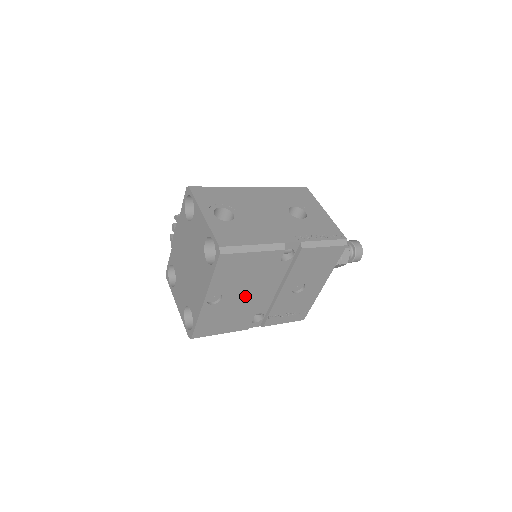
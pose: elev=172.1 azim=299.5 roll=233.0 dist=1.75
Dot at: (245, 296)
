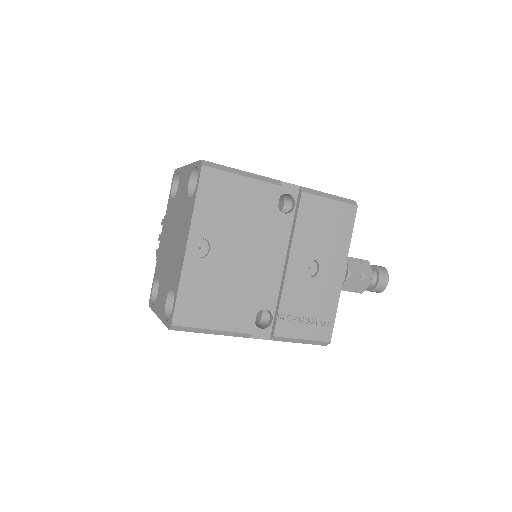
Dot at: (241, 257)
